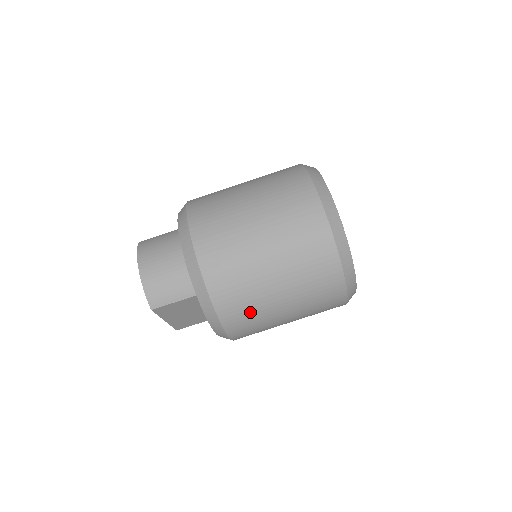
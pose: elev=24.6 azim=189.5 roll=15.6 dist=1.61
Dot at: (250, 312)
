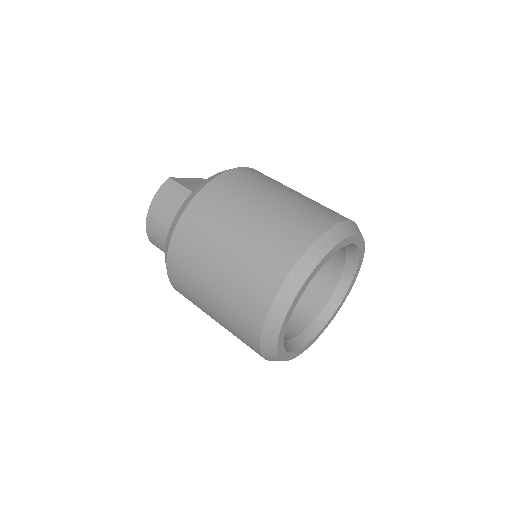
Dot at: occluded
